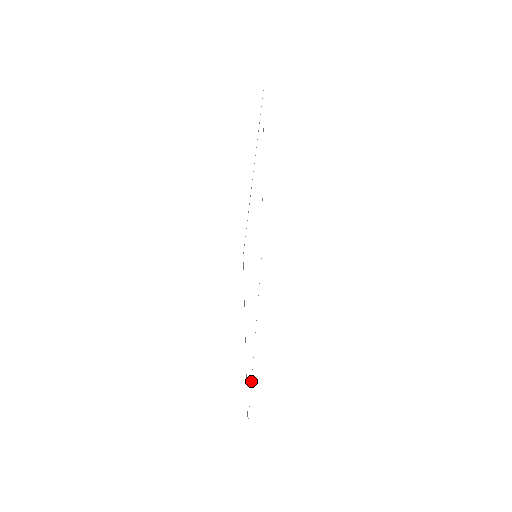
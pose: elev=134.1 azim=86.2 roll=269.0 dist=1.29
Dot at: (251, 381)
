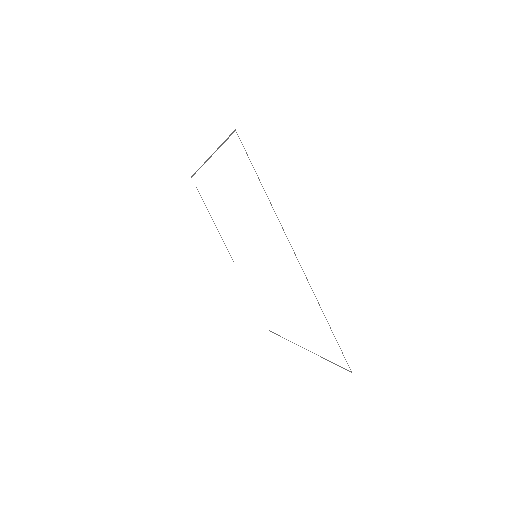
Dot at: occluded
